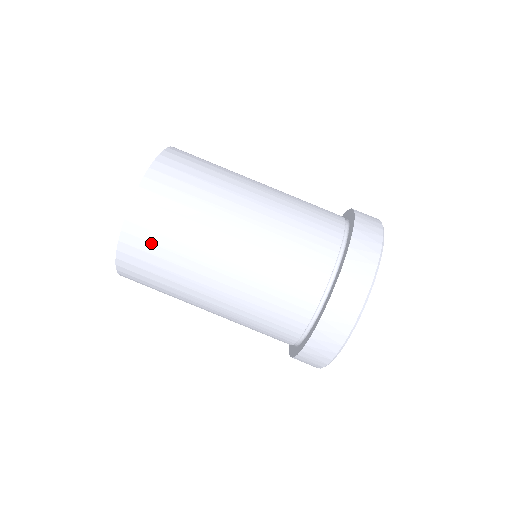
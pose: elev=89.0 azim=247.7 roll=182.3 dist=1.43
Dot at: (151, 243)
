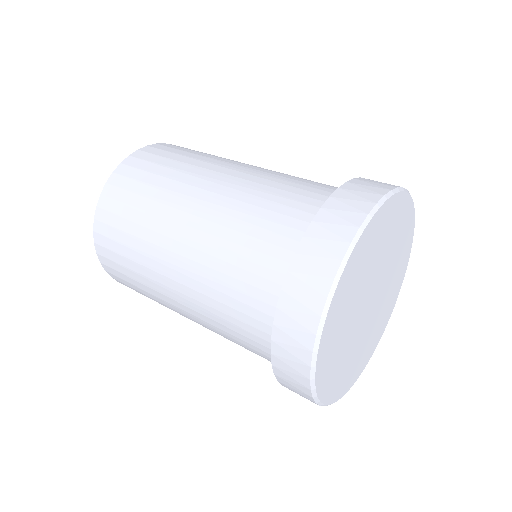
Dot at: (115, 241)
